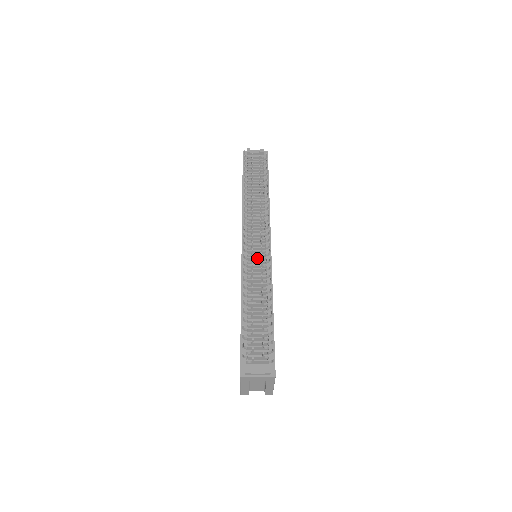
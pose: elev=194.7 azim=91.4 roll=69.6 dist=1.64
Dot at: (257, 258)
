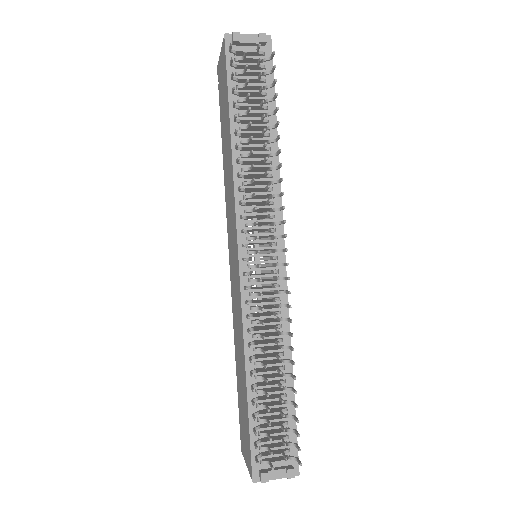
Dot at: (265, 283)
